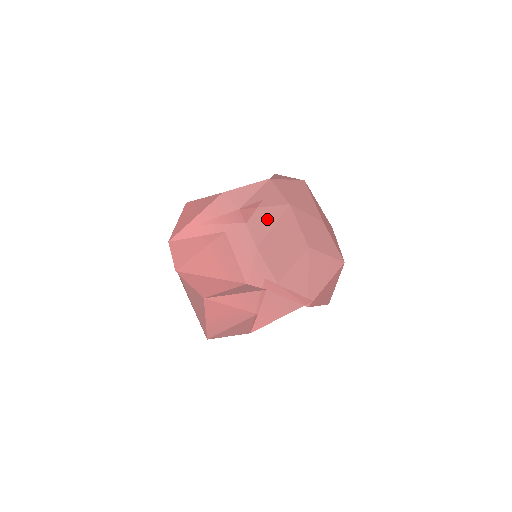
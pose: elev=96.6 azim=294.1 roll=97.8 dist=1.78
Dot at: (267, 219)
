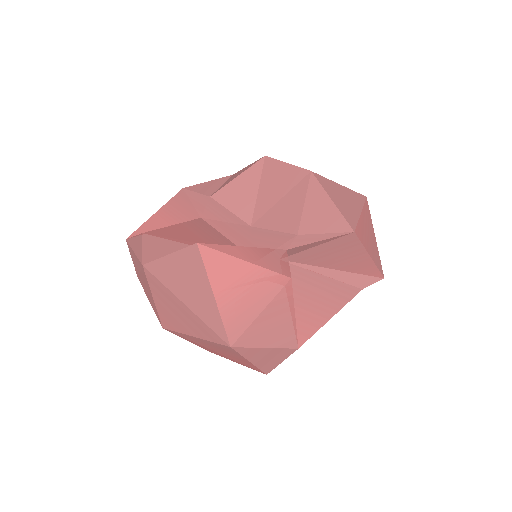
Dot at: (247, 186)
